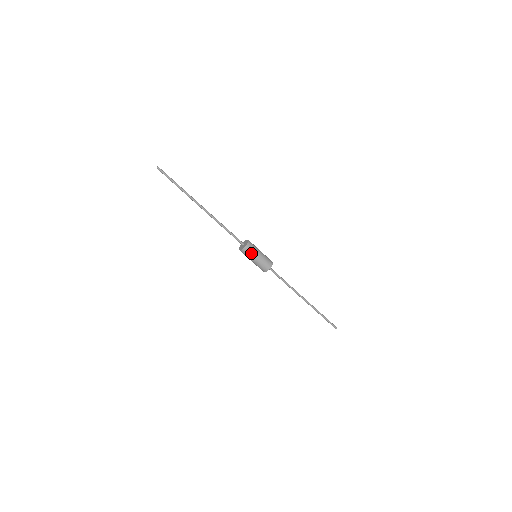
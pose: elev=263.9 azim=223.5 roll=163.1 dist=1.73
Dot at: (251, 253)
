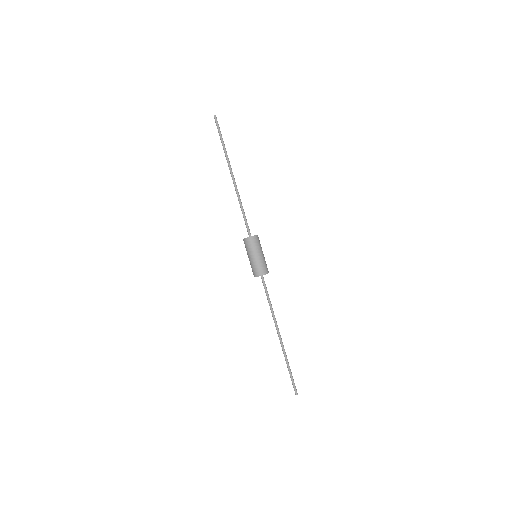
Dot at: (255, 246)
